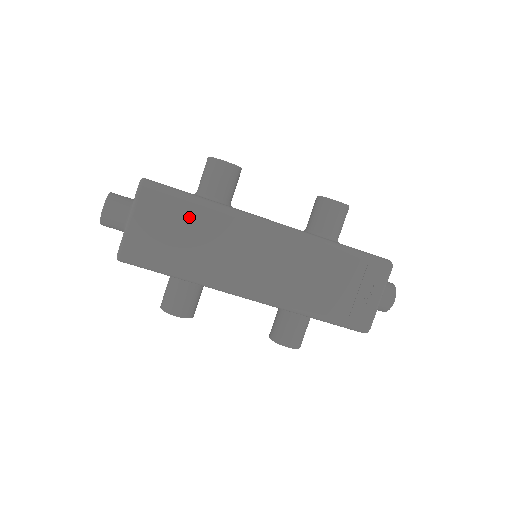
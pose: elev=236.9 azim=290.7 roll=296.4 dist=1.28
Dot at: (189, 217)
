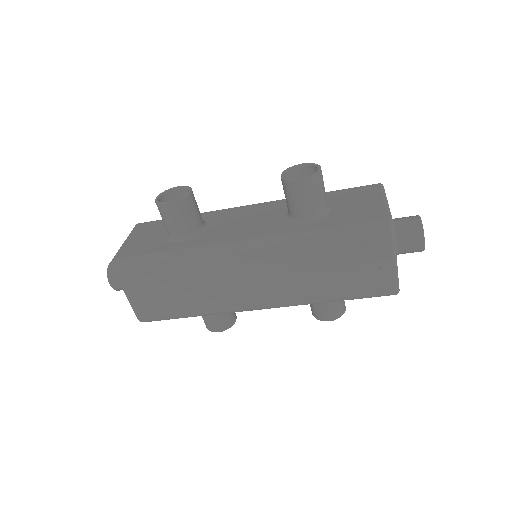
Dot at: (165, 274)
